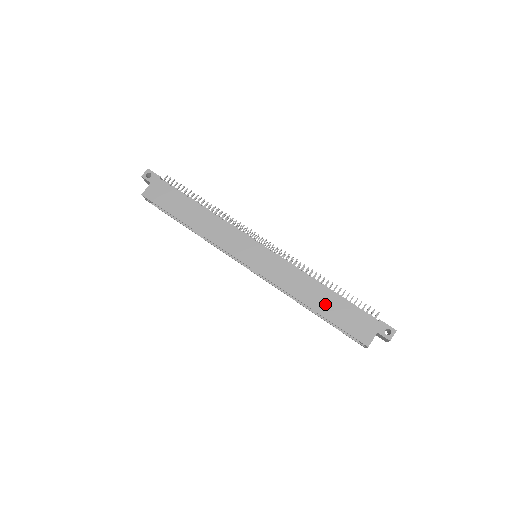
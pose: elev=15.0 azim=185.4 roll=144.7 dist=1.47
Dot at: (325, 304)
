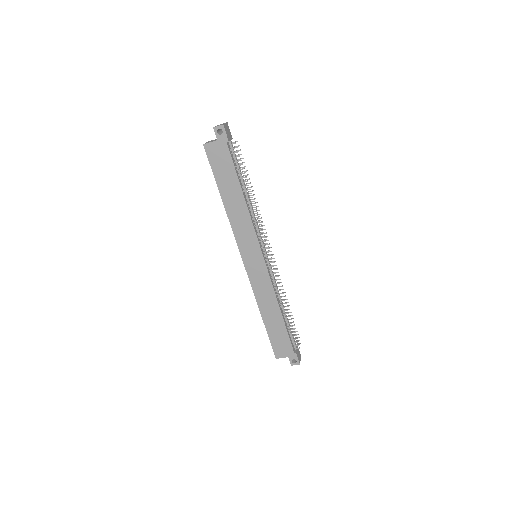
Dot at: (272, 321)
